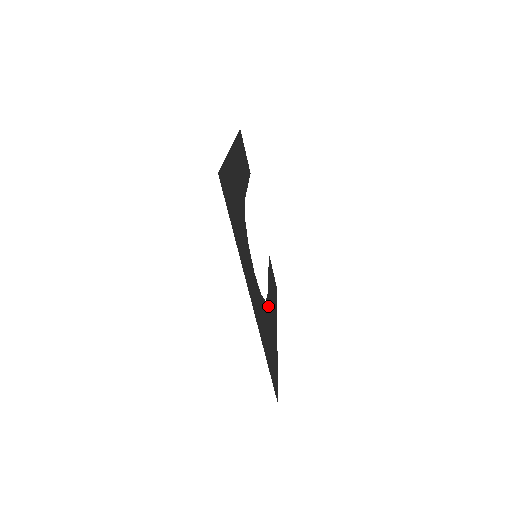
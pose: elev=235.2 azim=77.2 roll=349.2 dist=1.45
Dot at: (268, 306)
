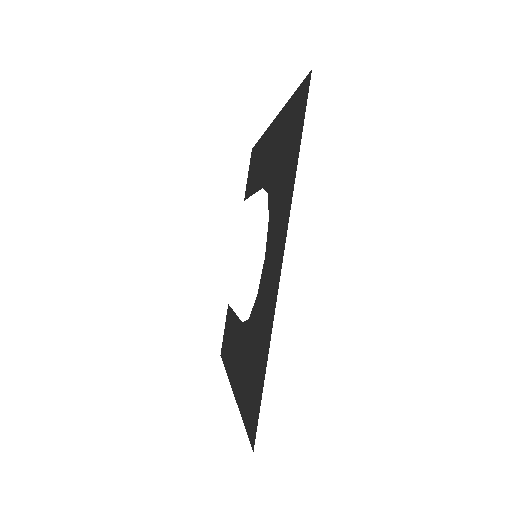
Dot at: (243, 333)
